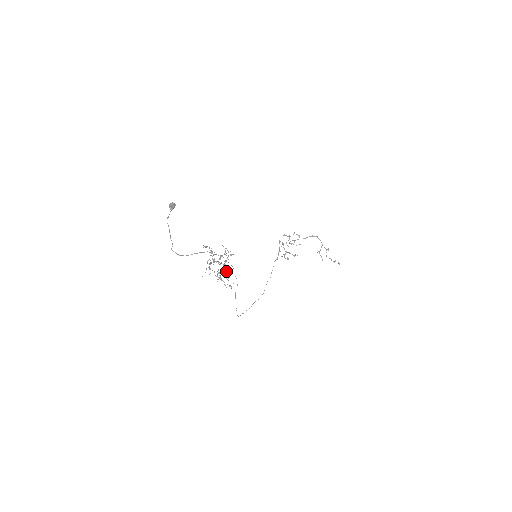
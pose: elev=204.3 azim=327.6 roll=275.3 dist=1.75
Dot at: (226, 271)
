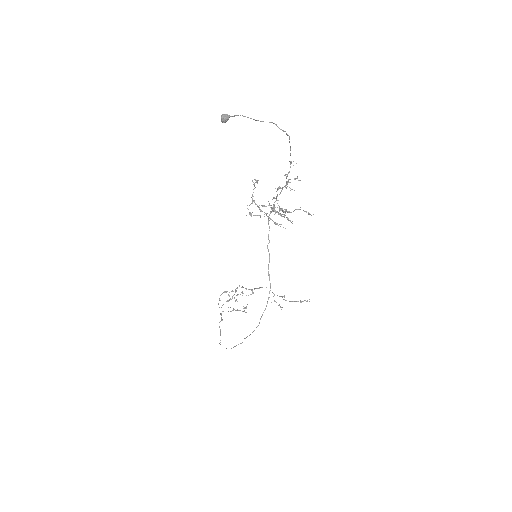
Dot at: occluded
